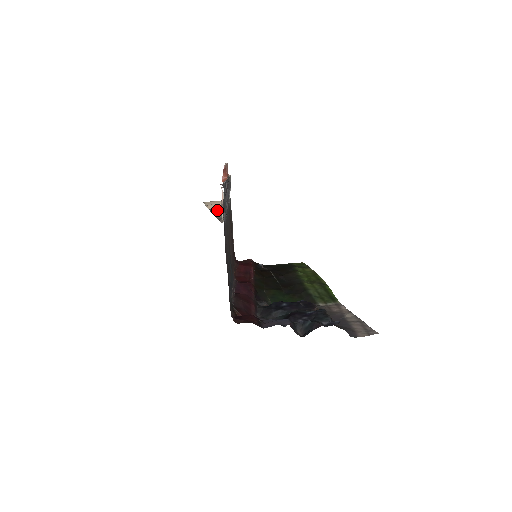
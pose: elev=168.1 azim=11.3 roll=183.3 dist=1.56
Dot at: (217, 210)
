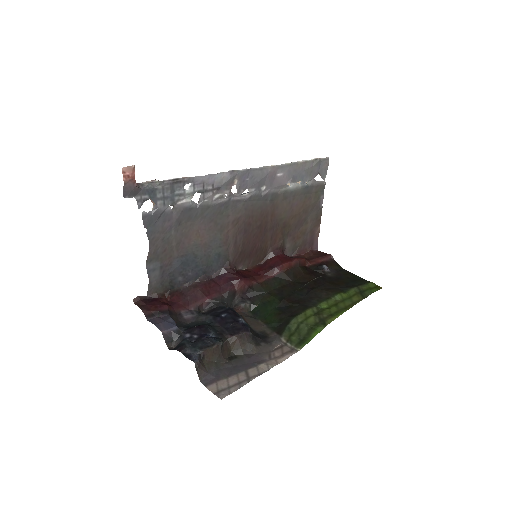
Dot at: occluded
